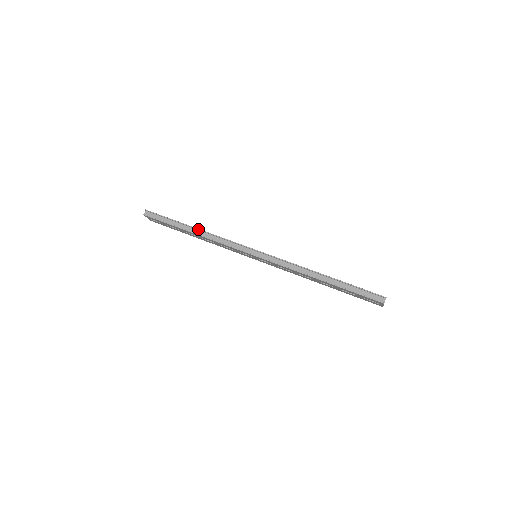
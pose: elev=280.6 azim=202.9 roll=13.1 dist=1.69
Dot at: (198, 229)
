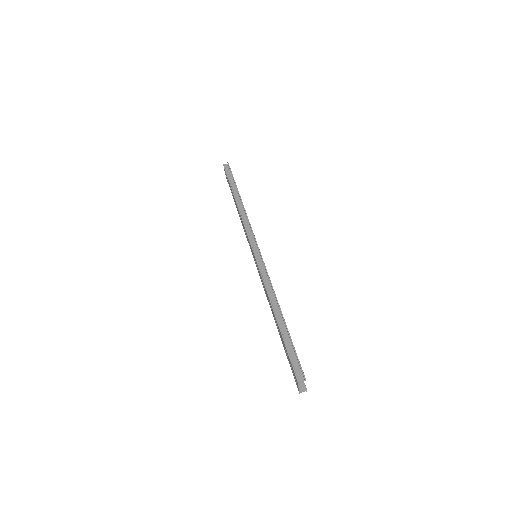
Dot at: occluded
